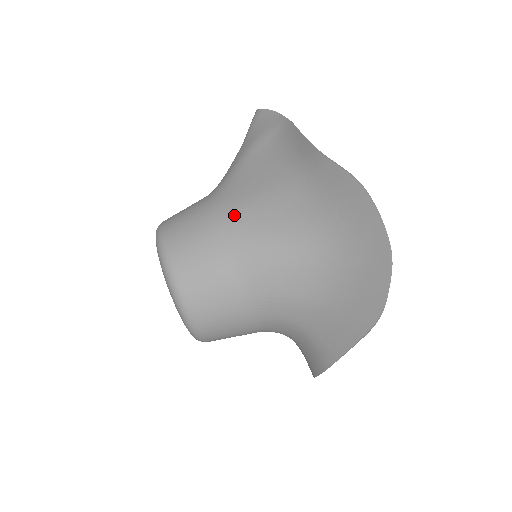
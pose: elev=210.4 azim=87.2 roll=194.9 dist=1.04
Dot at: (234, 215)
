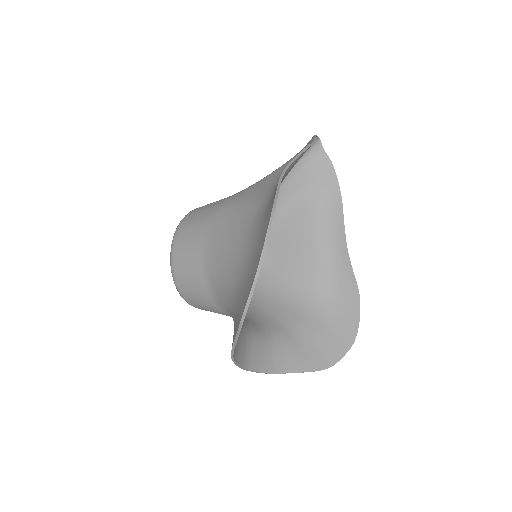
Dot at: (223, 212)
